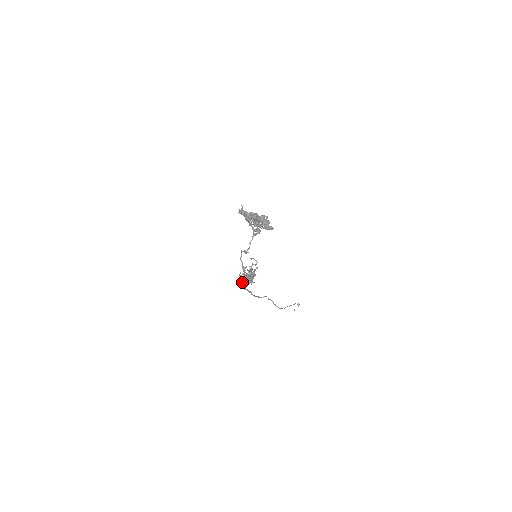
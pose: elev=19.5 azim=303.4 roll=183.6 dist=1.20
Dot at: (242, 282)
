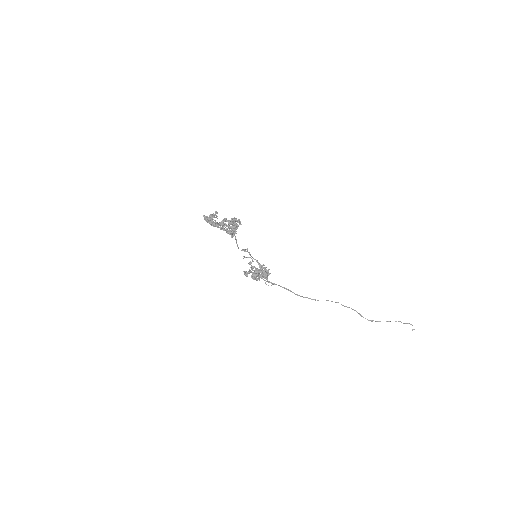
Dot at: (264, 278)
